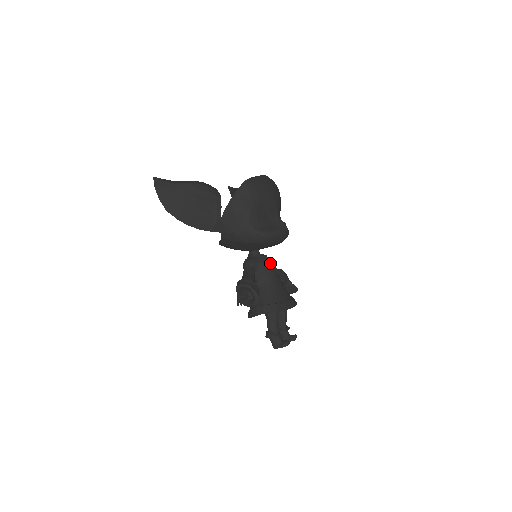
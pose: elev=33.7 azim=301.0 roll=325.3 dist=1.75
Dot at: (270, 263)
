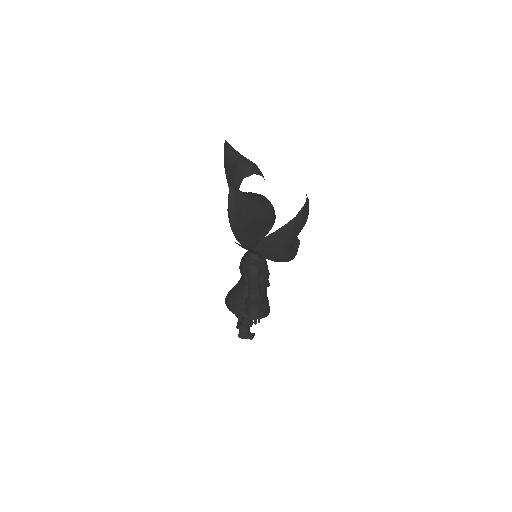
Dot at: occluded
